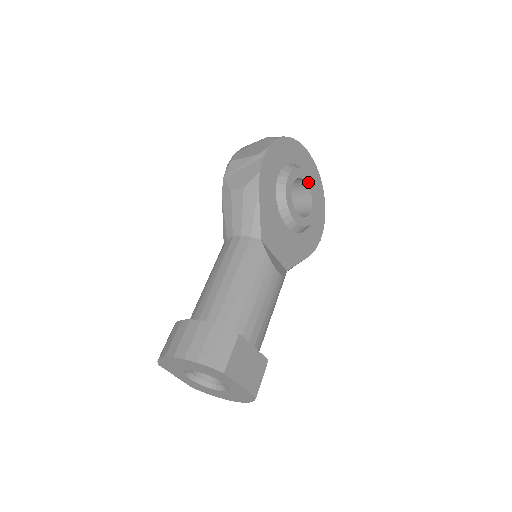
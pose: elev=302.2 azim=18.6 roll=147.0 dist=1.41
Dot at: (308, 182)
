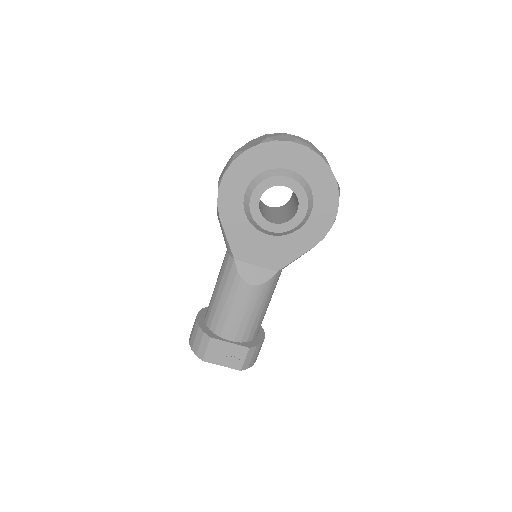
Dot at: (287, 184)
